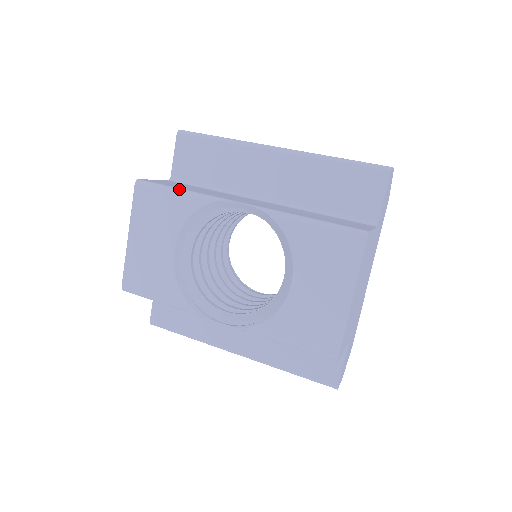
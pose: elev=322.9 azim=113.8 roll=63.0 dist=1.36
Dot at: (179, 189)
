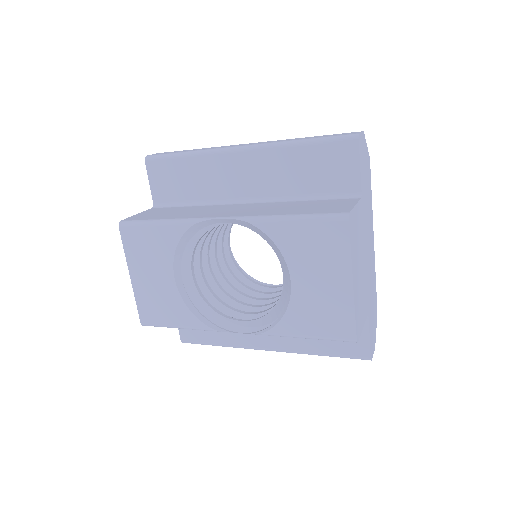
Dot at: (159, 220)
